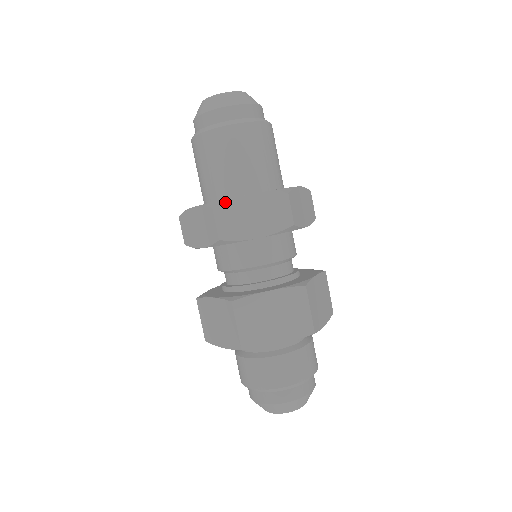
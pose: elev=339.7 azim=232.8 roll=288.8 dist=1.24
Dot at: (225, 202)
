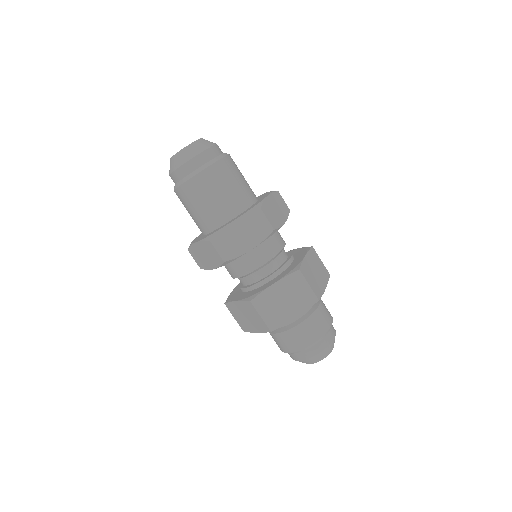
Dot at: (218, 233)
